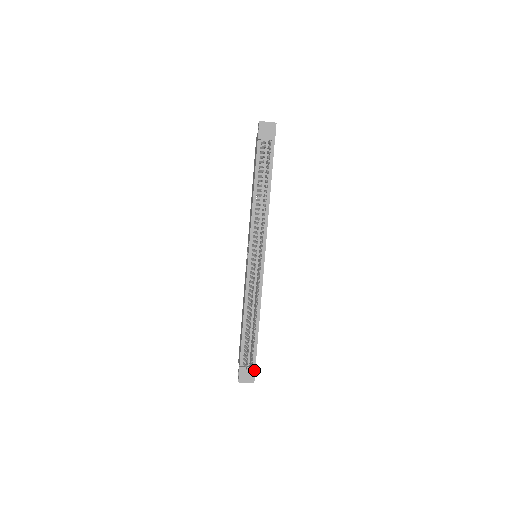
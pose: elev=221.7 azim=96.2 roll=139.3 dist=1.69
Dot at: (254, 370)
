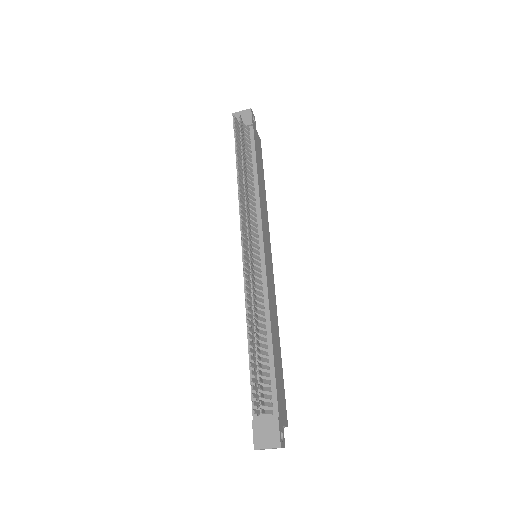
Dot at: (276, 422)
